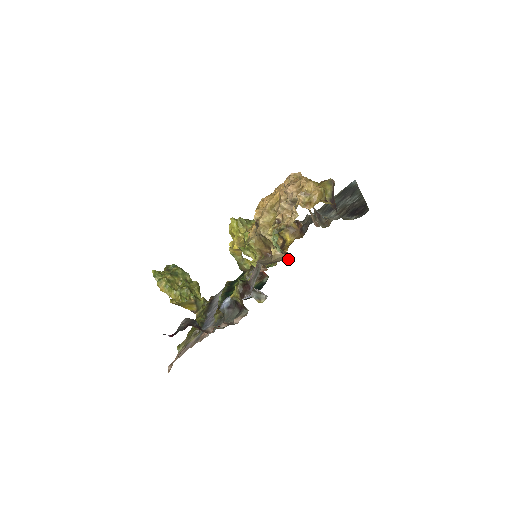
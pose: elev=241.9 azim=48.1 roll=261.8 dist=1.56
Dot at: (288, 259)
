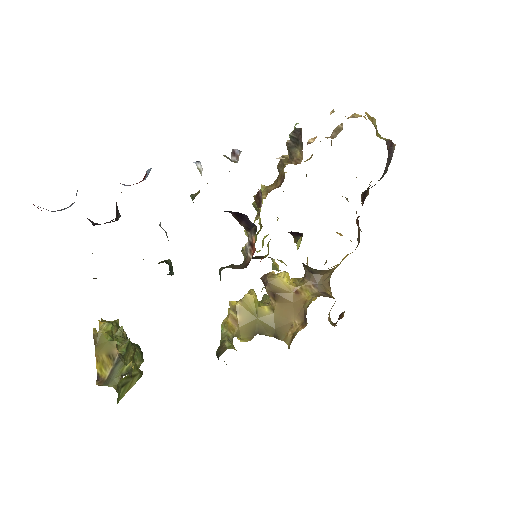
Dot at: (297, 136)
